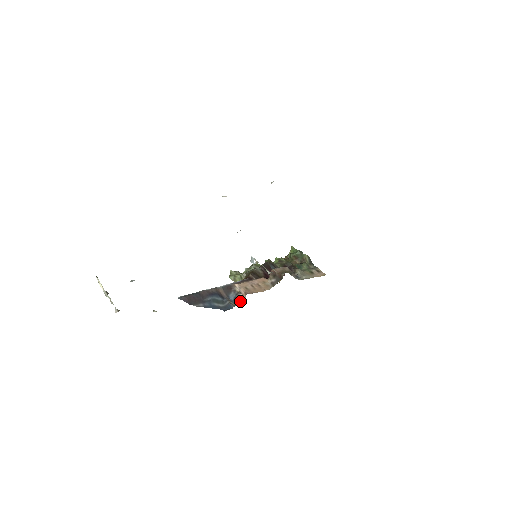
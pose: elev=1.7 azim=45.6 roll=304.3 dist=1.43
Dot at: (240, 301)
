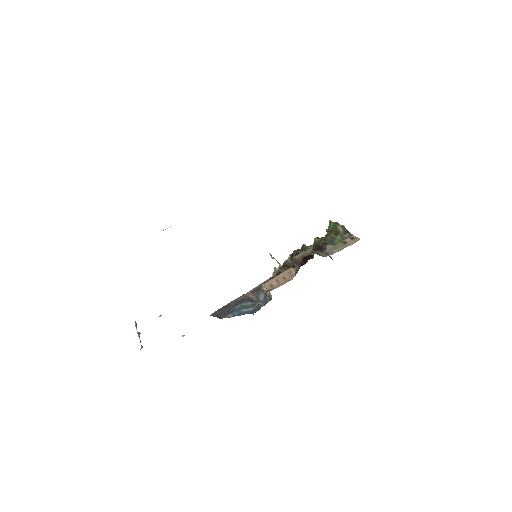
Dot at: (269, 299)
